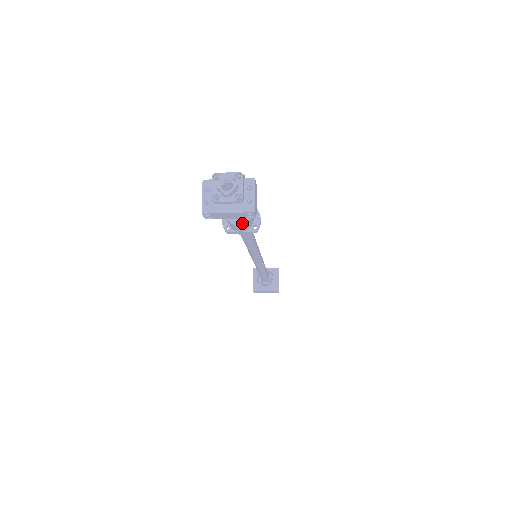
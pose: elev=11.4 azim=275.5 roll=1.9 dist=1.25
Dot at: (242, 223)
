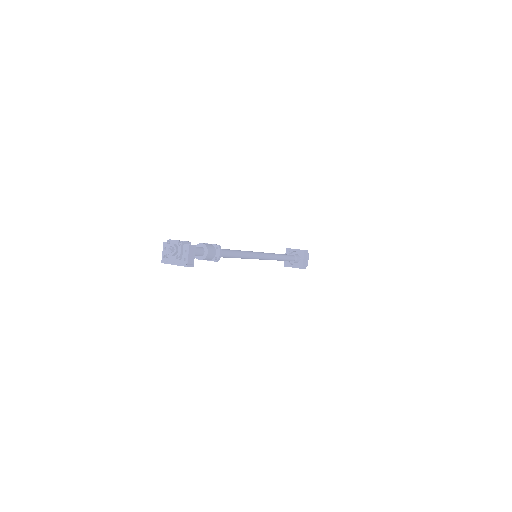
Dot at: (202, 259)
